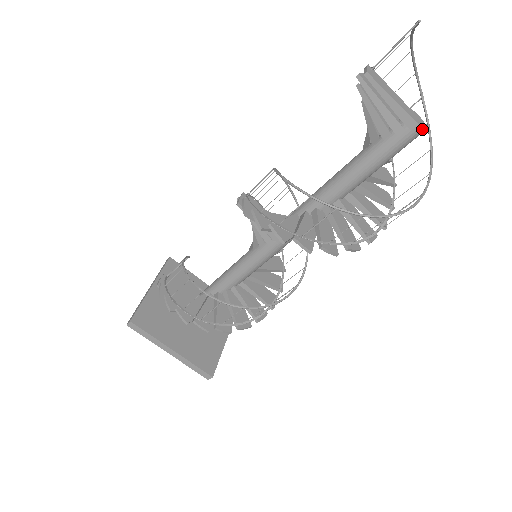
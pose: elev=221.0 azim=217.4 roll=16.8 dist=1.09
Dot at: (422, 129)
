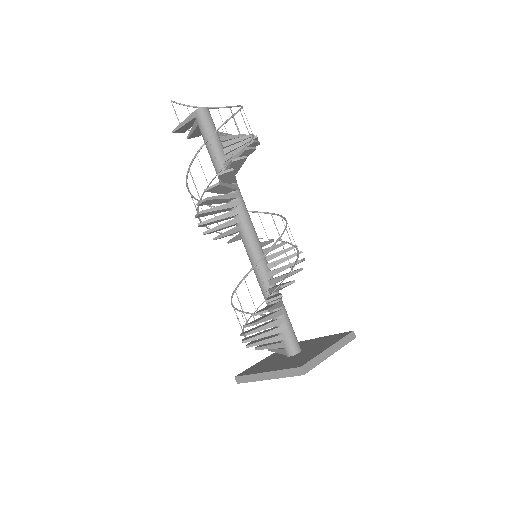
Dot at: (199, 109)
